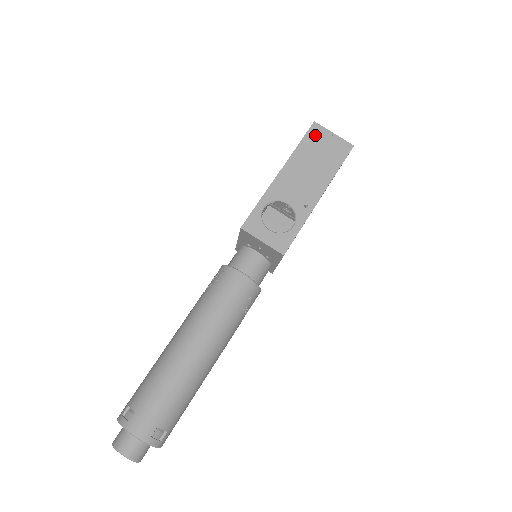
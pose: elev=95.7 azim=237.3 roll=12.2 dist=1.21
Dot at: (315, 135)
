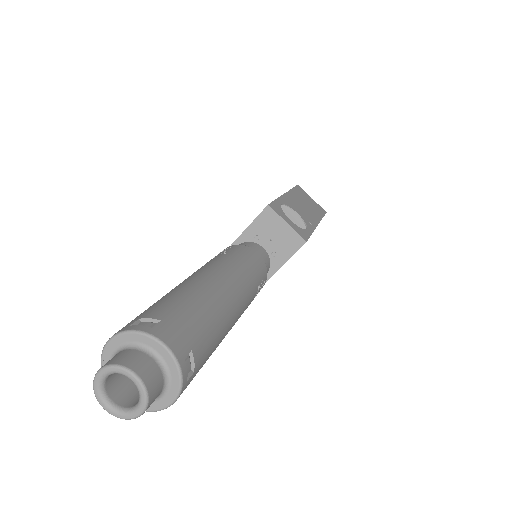
Dot at: (301, 191)
